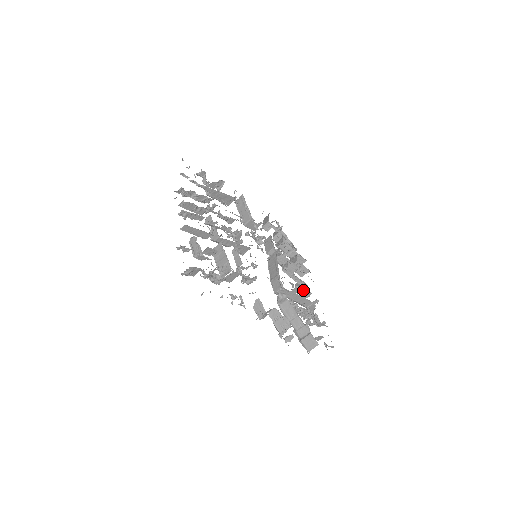
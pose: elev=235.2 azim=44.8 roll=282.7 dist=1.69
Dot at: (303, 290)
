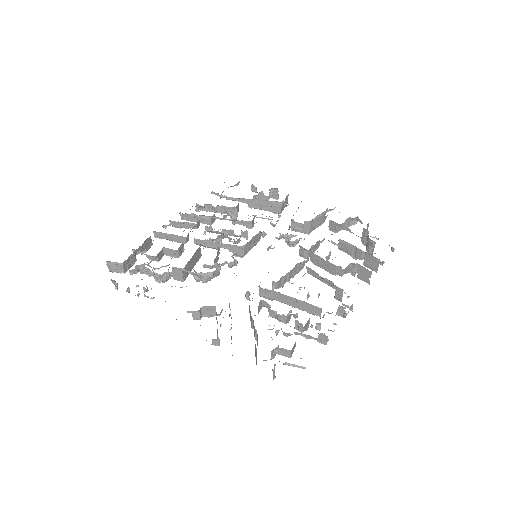
Dot at: occluded
